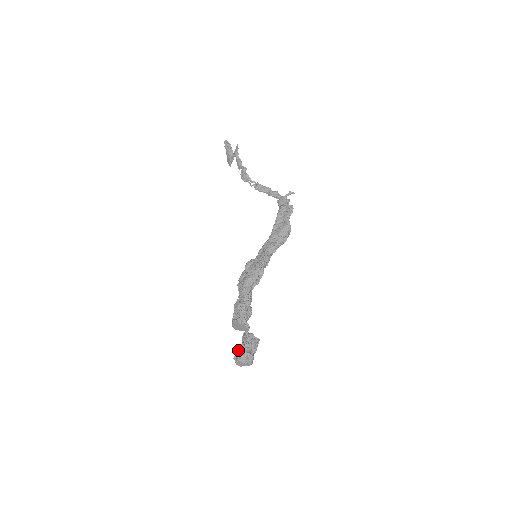
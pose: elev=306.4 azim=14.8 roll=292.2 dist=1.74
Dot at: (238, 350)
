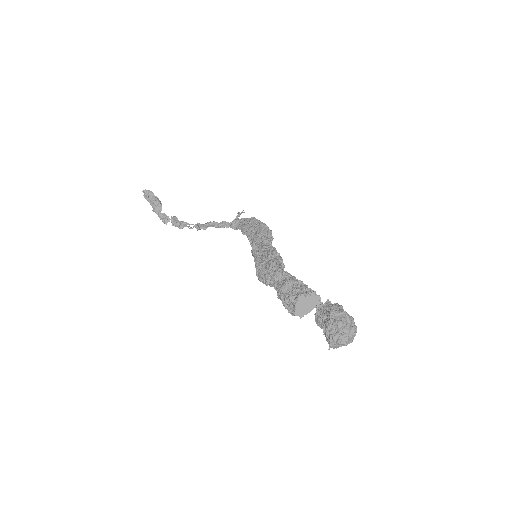
Dot at: (329, 323)
